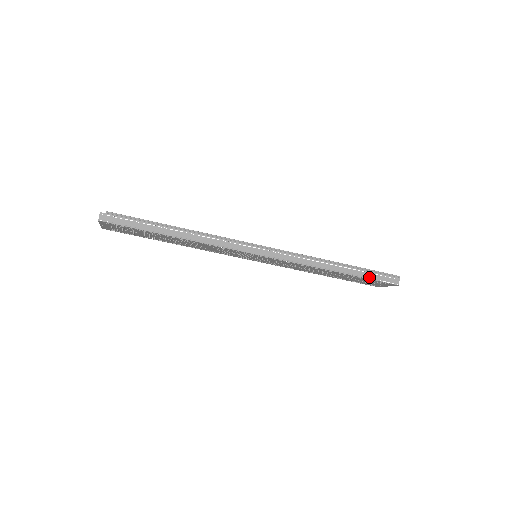
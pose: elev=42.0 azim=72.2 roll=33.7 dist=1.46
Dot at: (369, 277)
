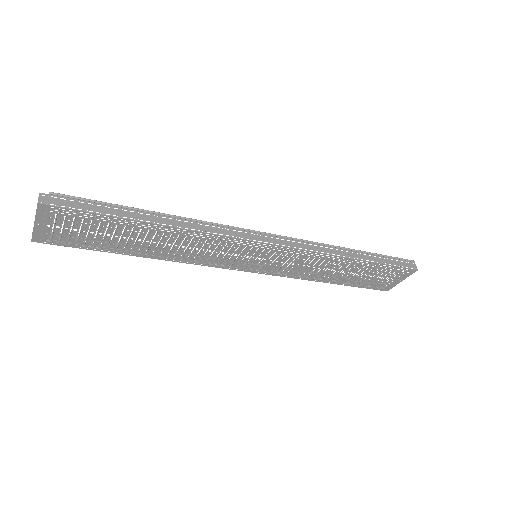
Dot at: (388, 263)
